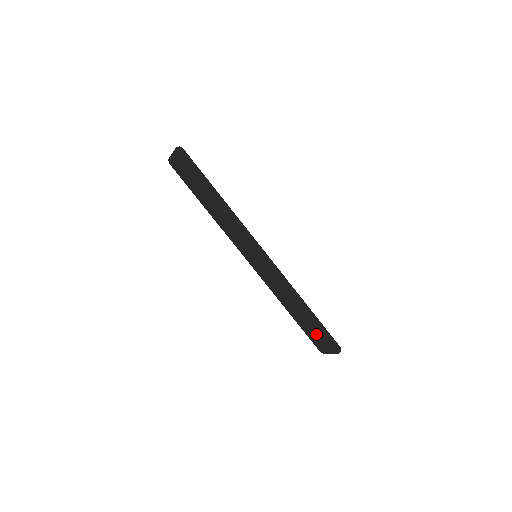
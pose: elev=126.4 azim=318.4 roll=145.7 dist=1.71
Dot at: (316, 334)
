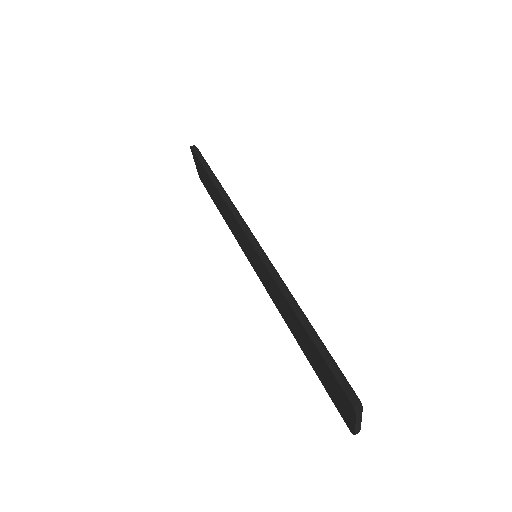
Dot at: (328, 379)
